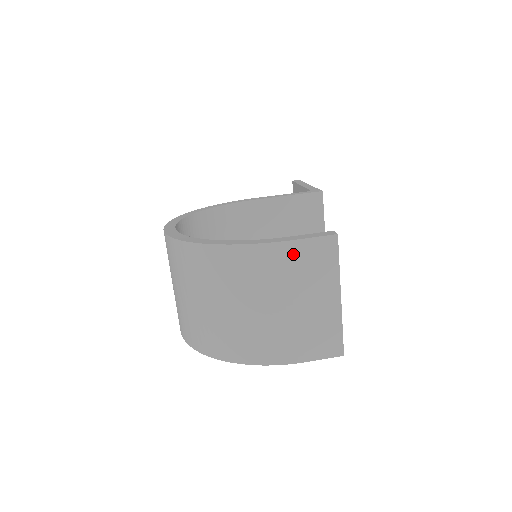
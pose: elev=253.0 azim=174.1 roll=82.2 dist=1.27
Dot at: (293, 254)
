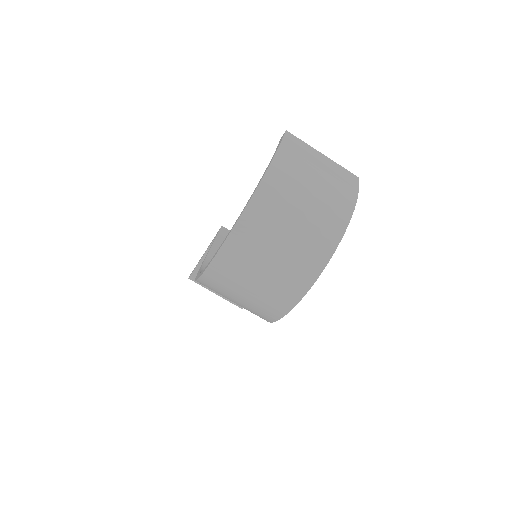
Dot at: (289, 147)
